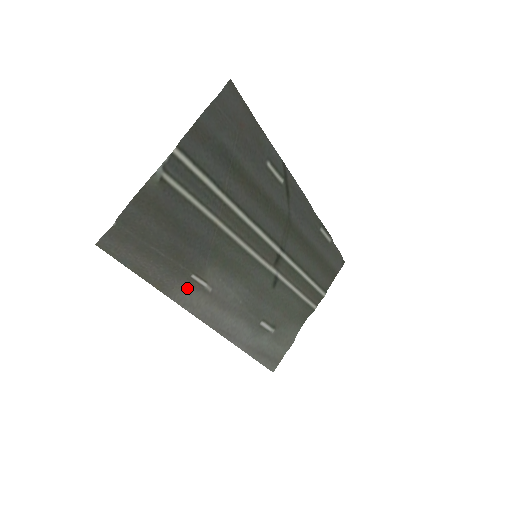
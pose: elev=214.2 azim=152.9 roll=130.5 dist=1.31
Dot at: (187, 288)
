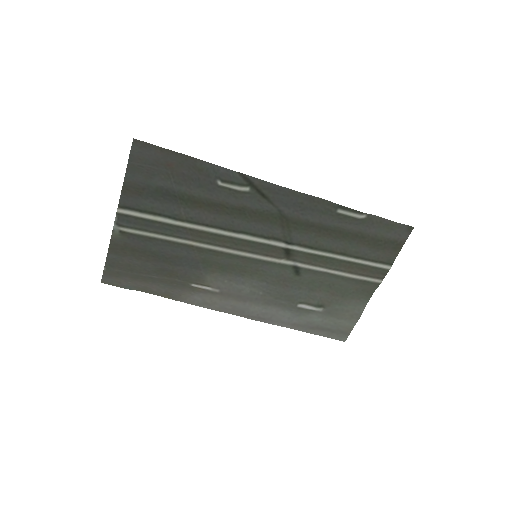
Dot at: (194, 293)
